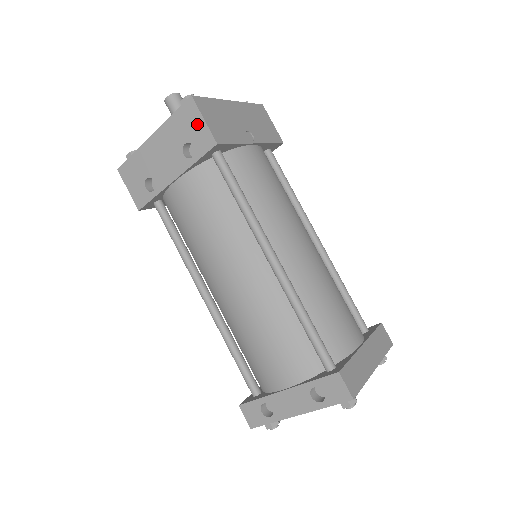
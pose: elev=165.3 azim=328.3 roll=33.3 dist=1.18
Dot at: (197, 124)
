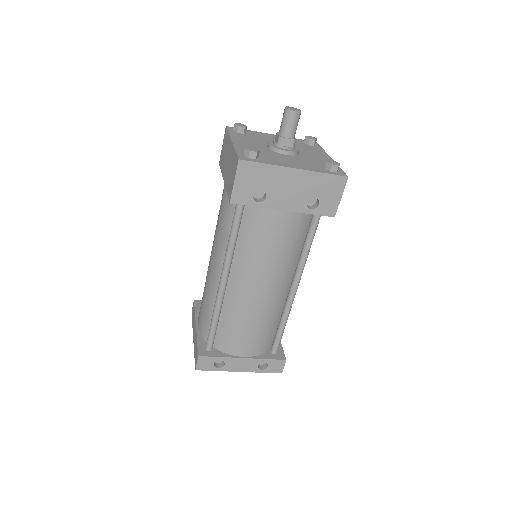
Dot at: (335, 195)
